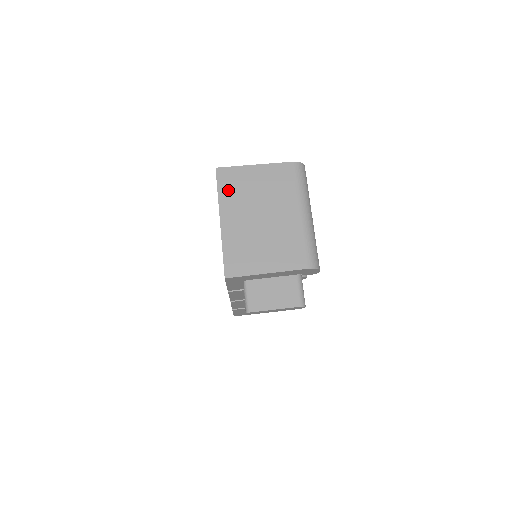
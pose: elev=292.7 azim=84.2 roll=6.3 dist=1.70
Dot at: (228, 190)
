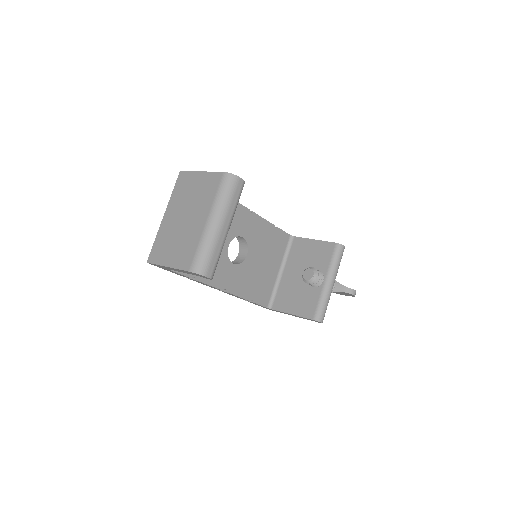
Dot at: (178, 191)
